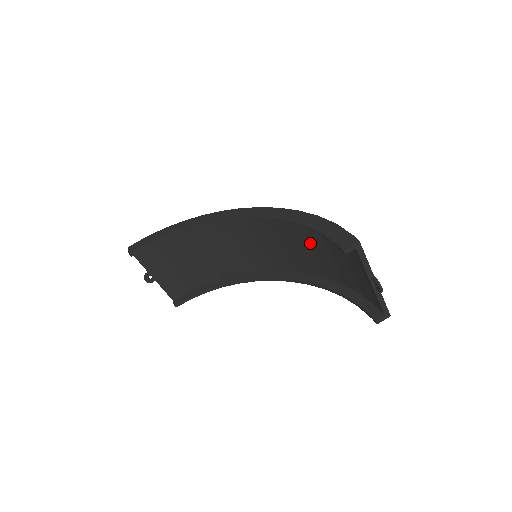
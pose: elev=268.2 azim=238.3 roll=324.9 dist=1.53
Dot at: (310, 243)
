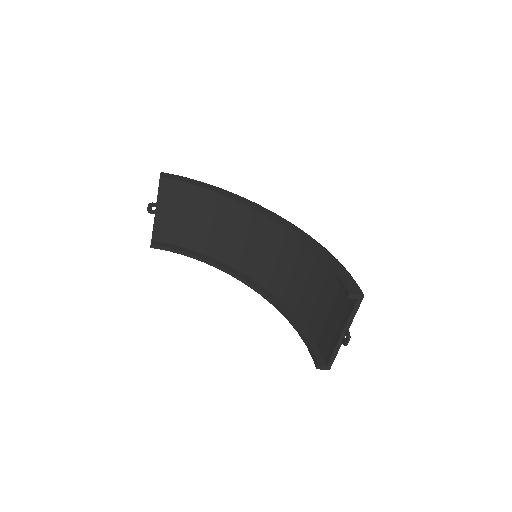
Dot at: (309, 276)
